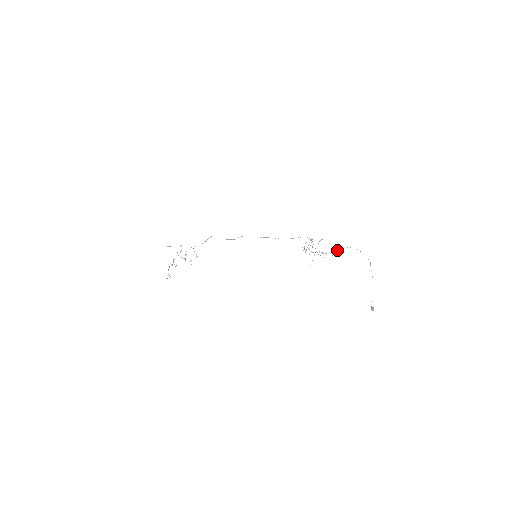
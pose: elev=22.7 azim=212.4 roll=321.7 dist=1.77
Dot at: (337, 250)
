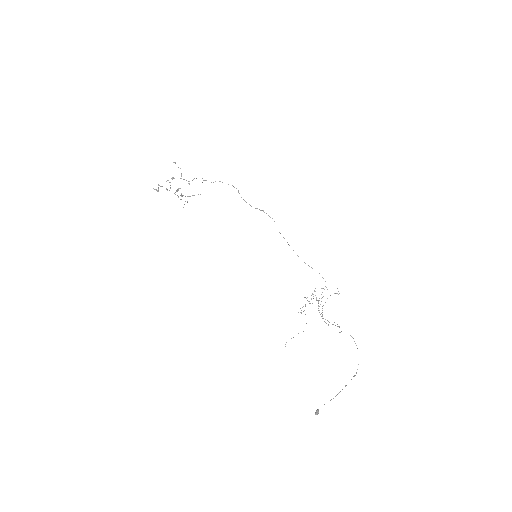
Dot at: (339, 327)
